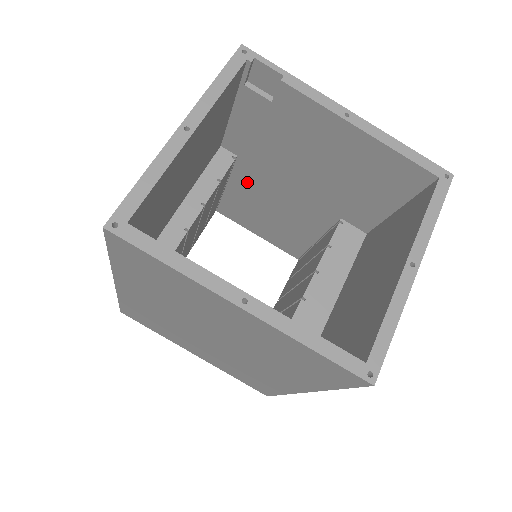
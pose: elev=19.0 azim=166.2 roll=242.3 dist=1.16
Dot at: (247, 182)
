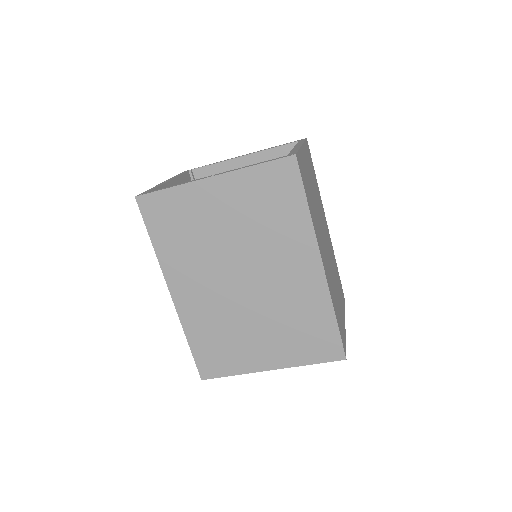
Dot at: occluded
